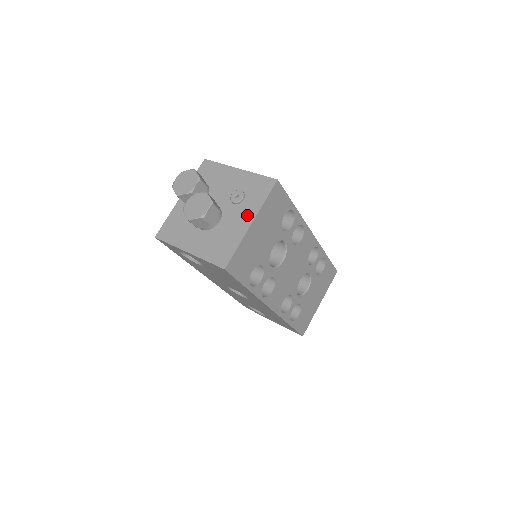
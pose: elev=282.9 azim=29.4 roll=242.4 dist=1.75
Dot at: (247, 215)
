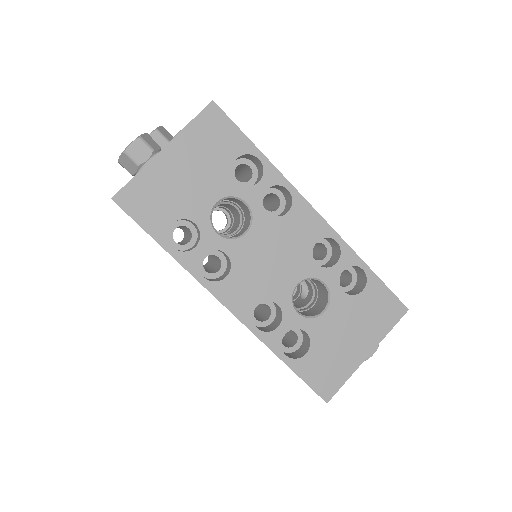
Dot at: occluded
